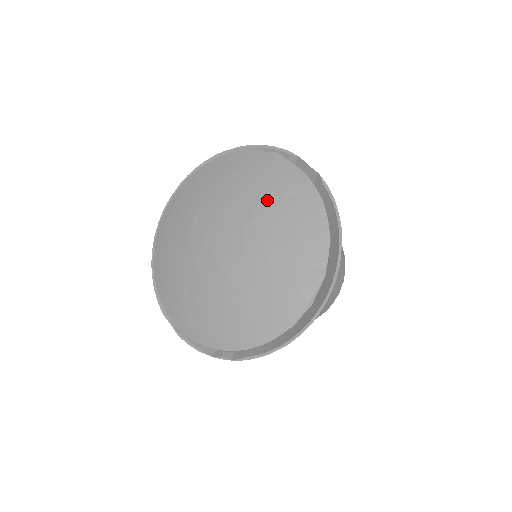
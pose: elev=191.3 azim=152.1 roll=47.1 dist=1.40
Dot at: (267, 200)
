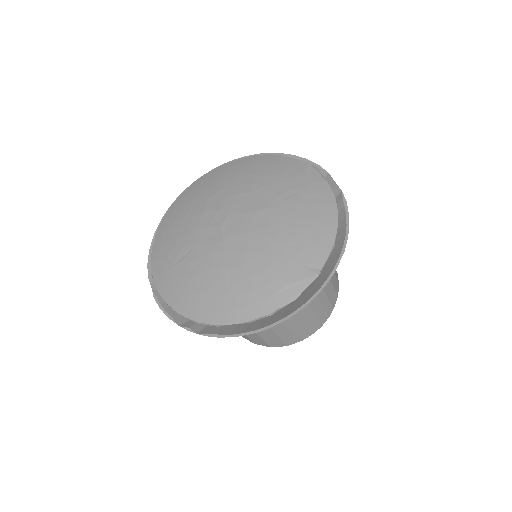
Dot at: (287, 196)
